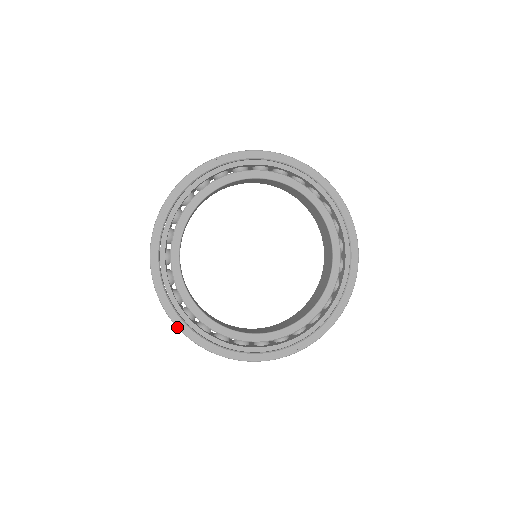
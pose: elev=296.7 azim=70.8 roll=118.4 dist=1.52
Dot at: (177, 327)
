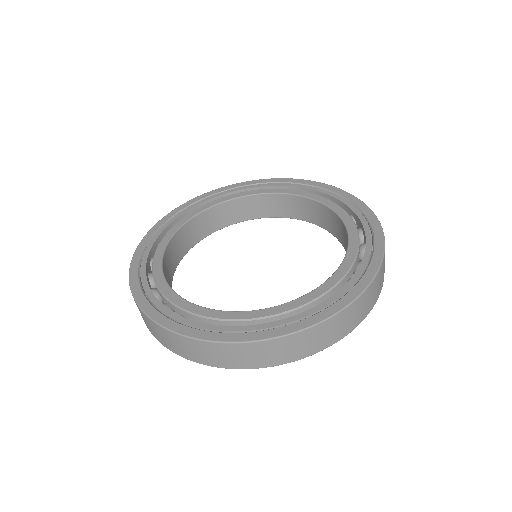
Dot at: (220, 342)
